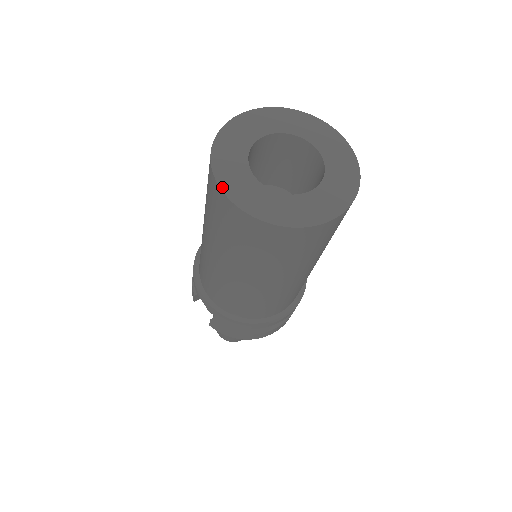
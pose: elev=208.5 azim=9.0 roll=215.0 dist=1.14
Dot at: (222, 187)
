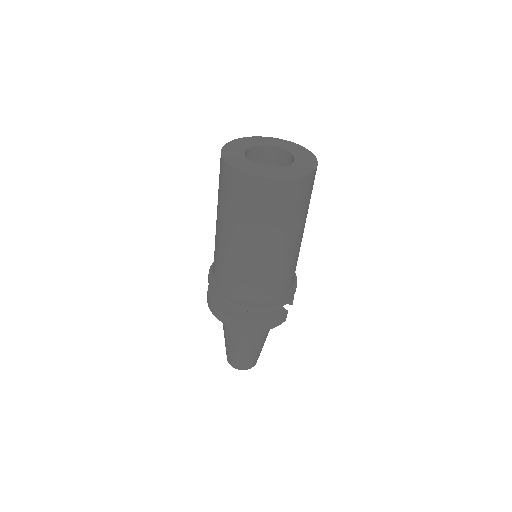
Dot at: (227, 144)
